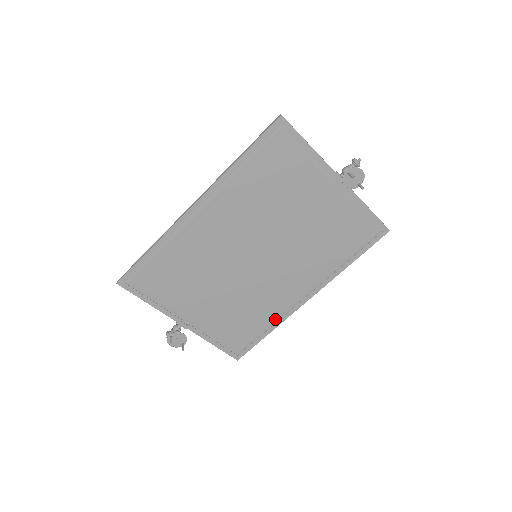
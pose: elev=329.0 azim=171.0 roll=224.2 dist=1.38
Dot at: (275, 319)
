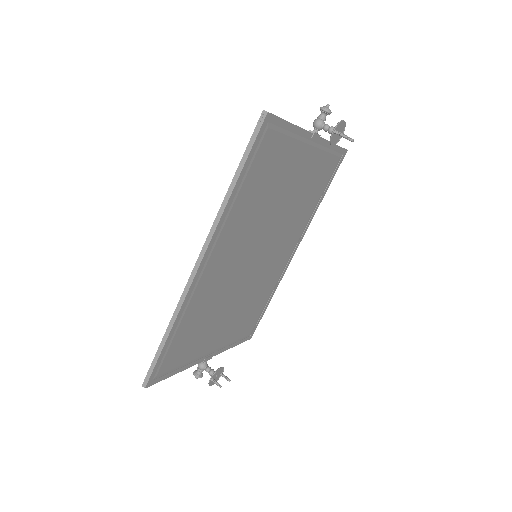
Dot at: (274, 287)
